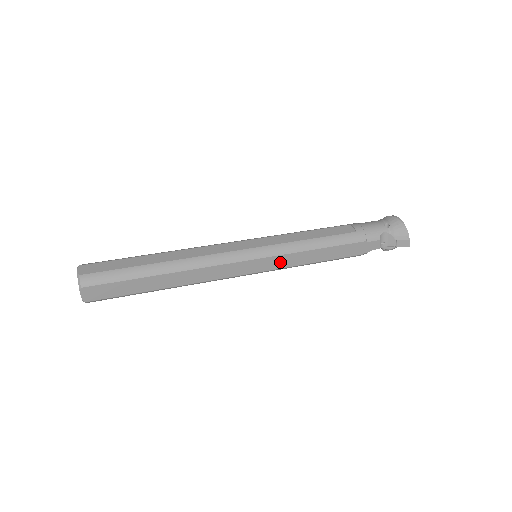
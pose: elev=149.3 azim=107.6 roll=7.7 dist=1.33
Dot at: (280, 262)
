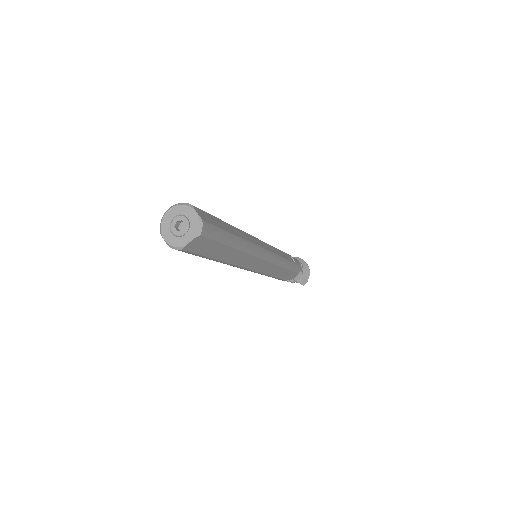
Dot at: (269, 269)
